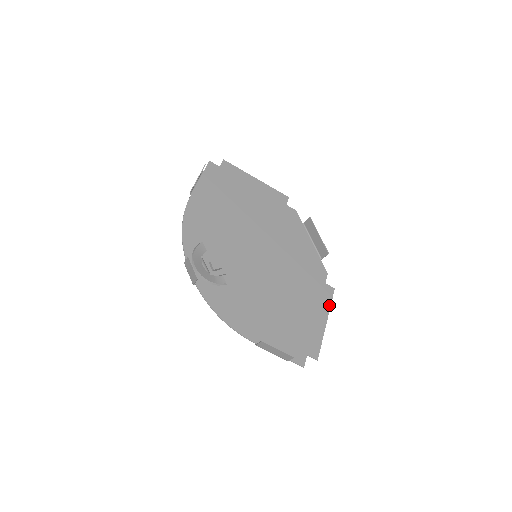
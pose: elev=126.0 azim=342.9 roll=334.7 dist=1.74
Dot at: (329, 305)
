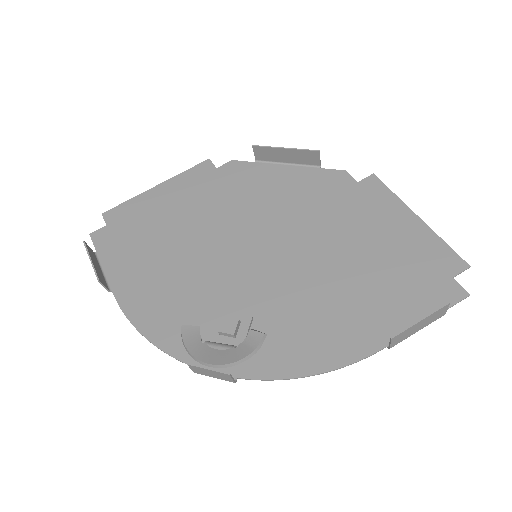
Dot at: (393, 196)
